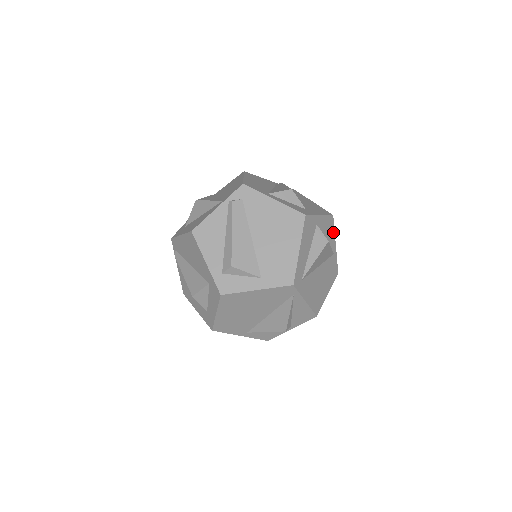
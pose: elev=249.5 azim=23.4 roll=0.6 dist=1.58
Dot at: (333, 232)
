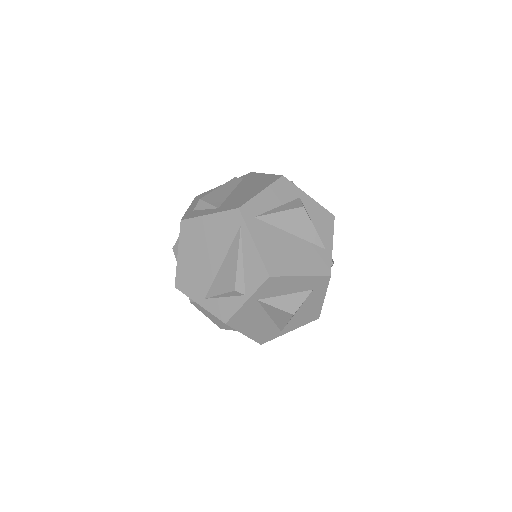
Dot at: (331, 230)
